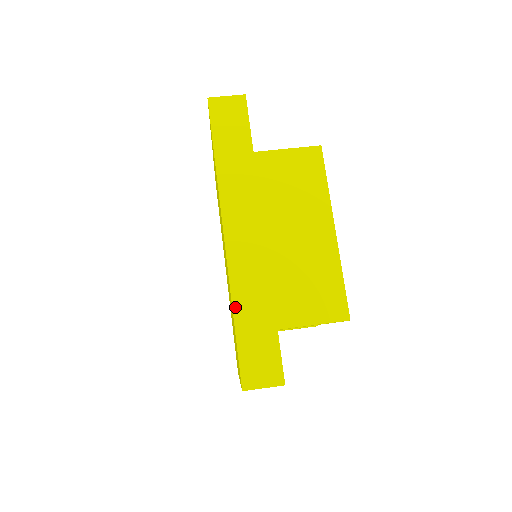
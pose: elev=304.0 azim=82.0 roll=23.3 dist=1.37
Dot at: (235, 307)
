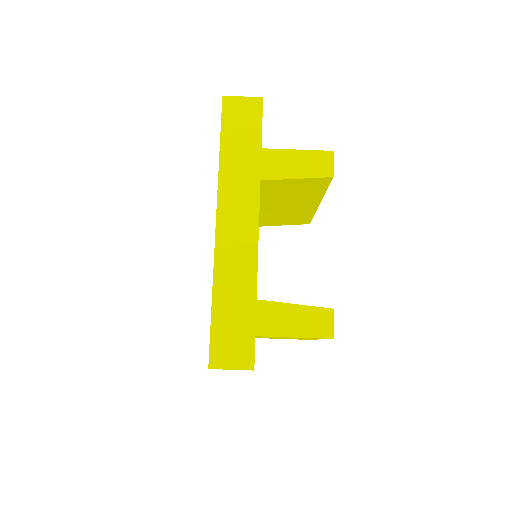
Dot at: occluded
